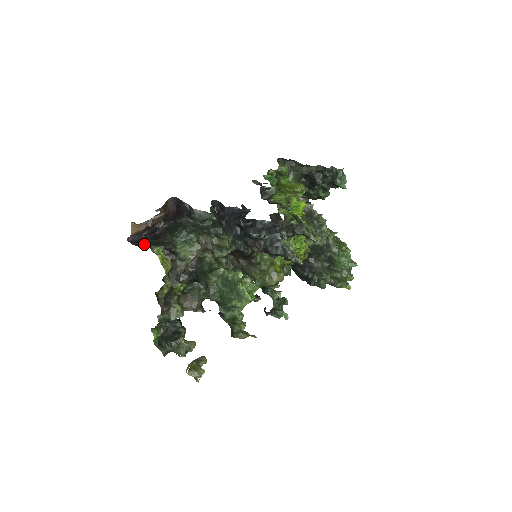
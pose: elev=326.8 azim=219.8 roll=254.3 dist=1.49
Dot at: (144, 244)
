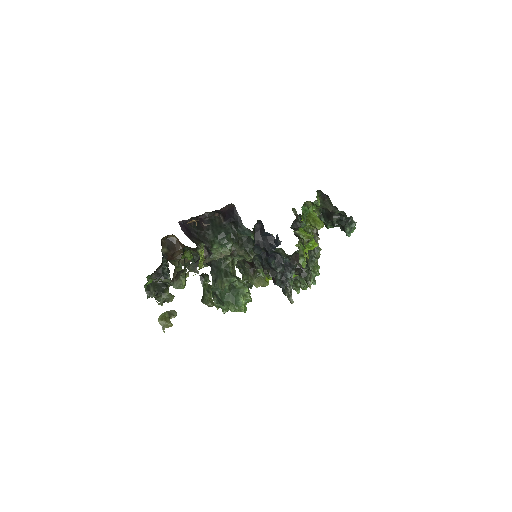
Dot at: (190, 232)
